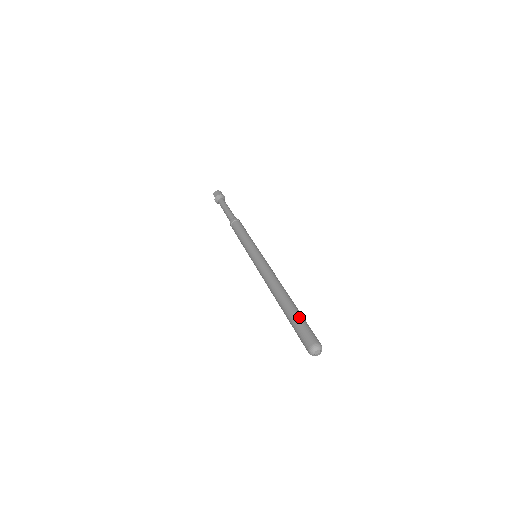
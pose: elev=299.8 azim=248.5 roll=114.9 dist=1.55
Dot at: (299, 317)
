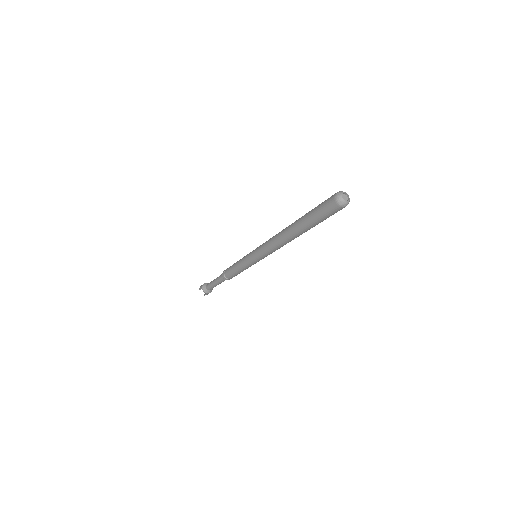
Dot at: (312, 209)
